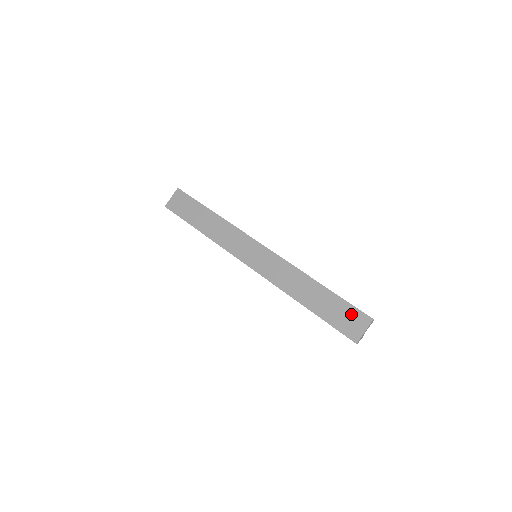
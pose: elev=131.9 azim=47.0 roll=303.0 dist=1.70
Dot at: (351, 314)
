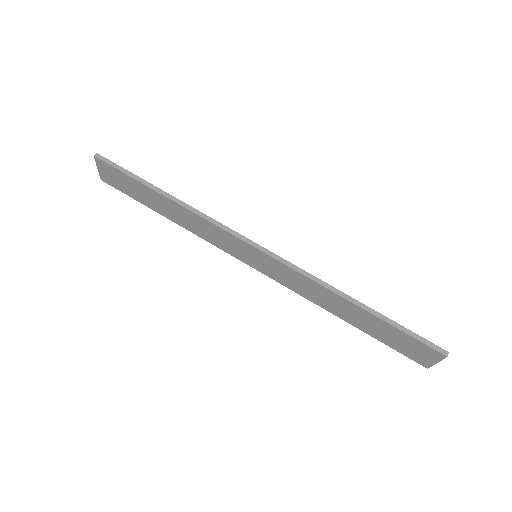
Dot at: (413, 345)
